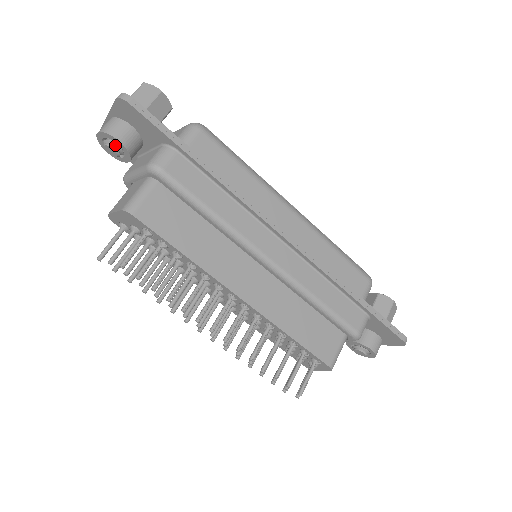
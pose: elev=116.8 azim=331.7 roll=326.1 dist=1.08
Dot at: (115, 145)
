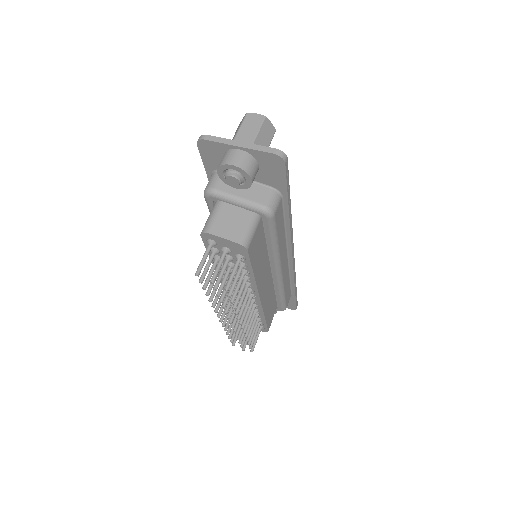
Dot at: (242, 180)
